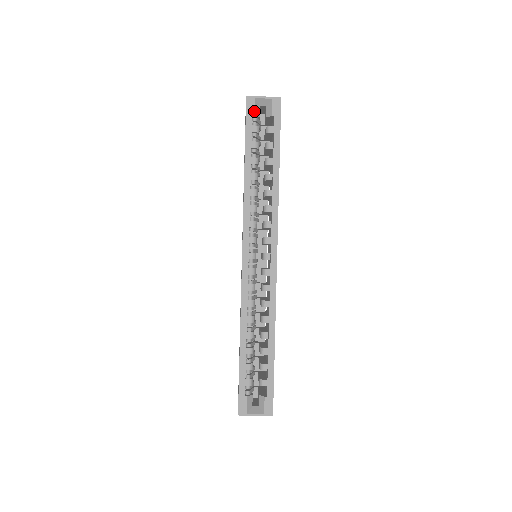
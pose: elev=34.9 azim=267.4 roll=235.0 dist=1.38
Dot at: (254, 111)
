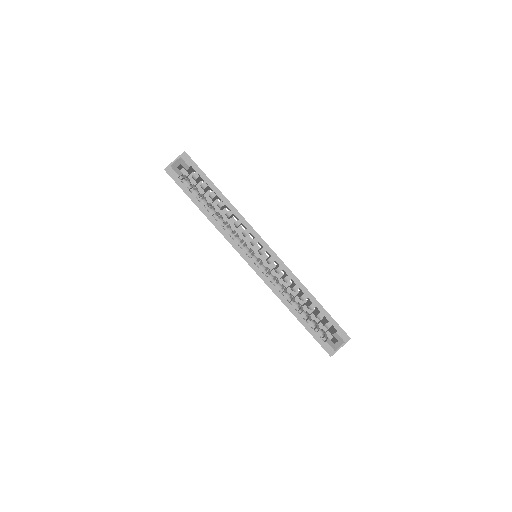
Dot at: (177, 174)
